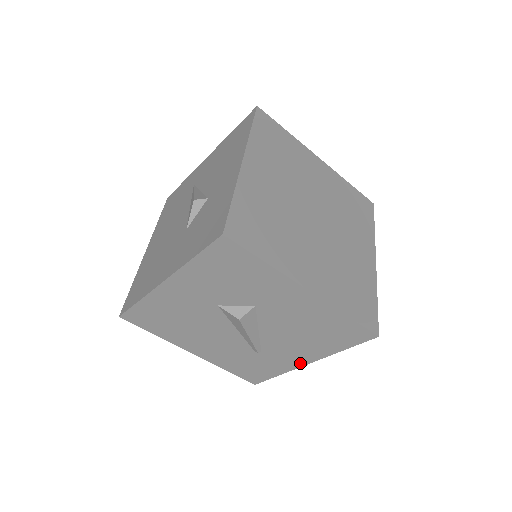
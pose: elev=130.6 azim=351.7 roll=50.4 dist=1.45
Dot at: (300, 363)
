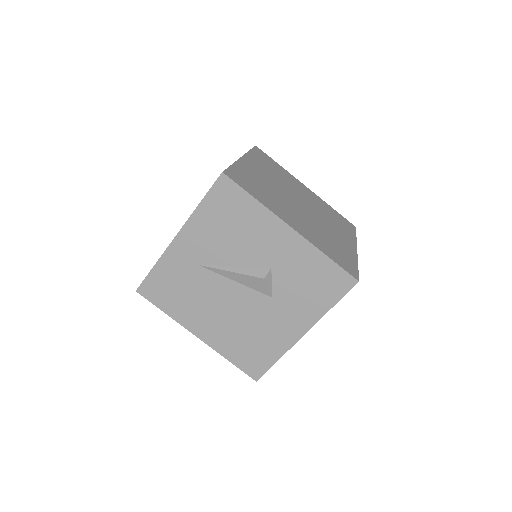
Dot at: occluded
